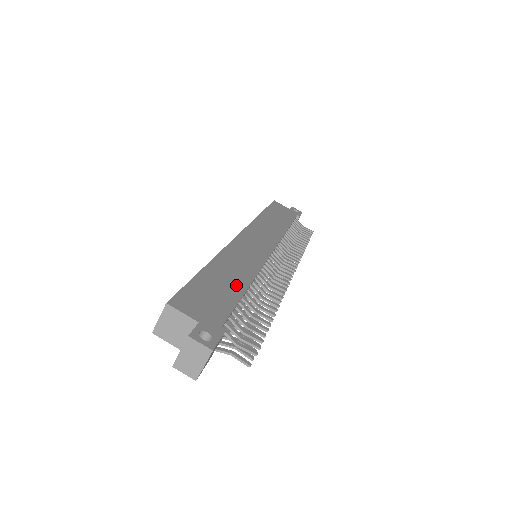
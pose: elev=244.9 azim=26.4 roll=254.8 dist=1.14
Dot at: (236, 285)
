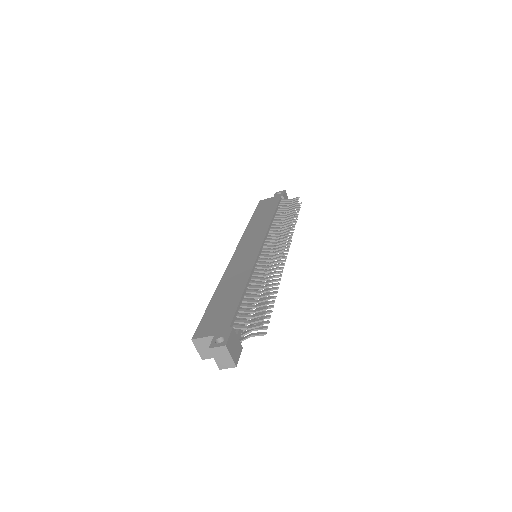
Dot at: (236, 292)
